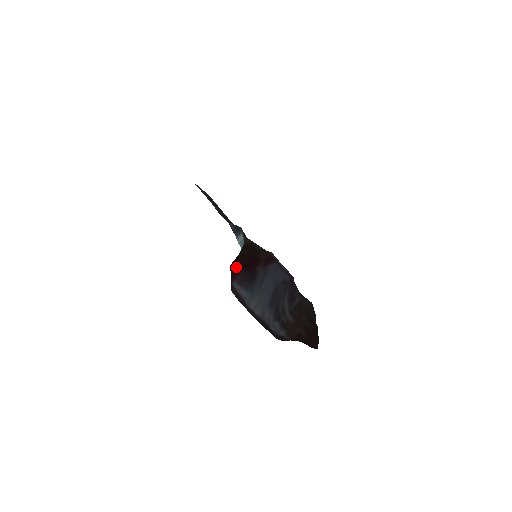
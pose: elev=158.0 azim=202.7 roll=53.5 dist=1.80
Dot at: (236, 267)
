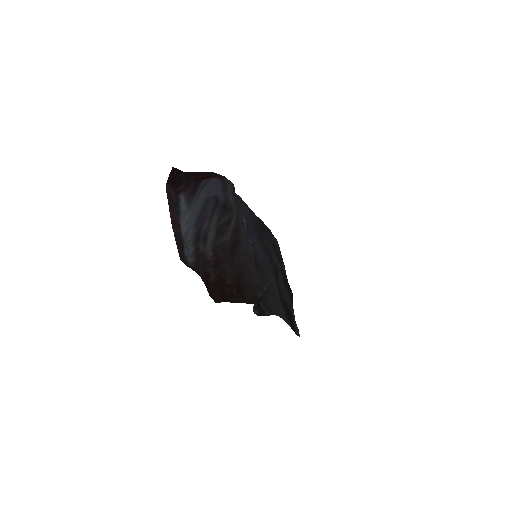
Dot at: (190, 179)
